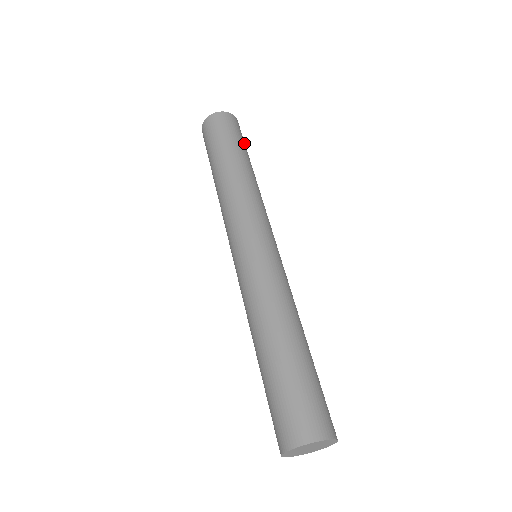
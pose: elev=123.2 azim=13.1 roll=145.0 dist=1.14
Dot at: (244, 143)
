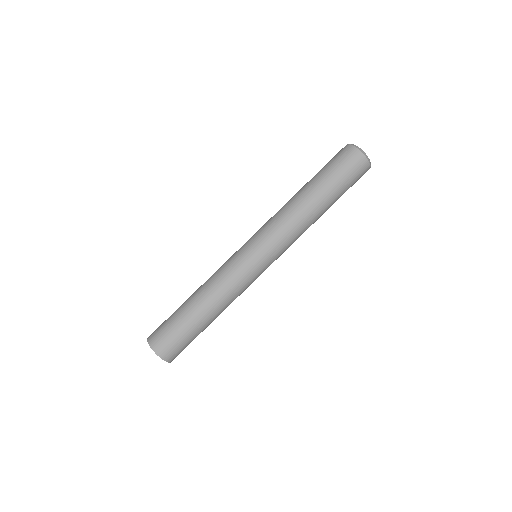
Dot at: (341, 179)
